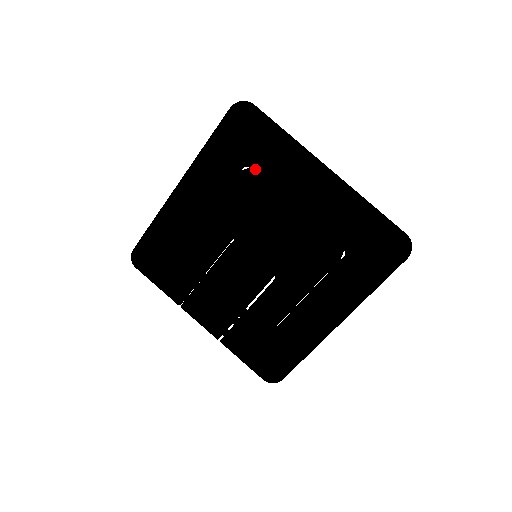
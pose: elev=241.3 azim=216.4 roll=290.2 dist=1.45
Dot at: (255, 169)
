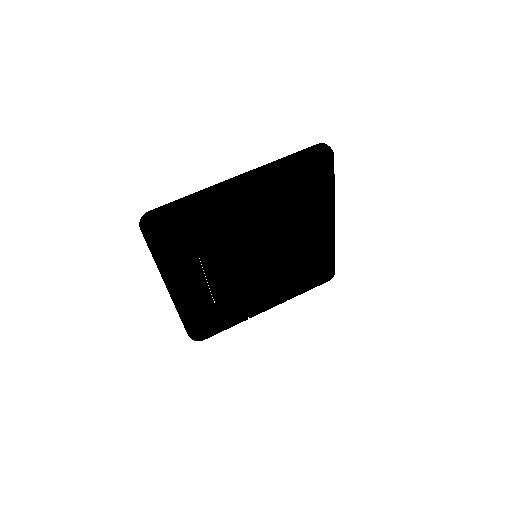
Dot at: (205, 236)
